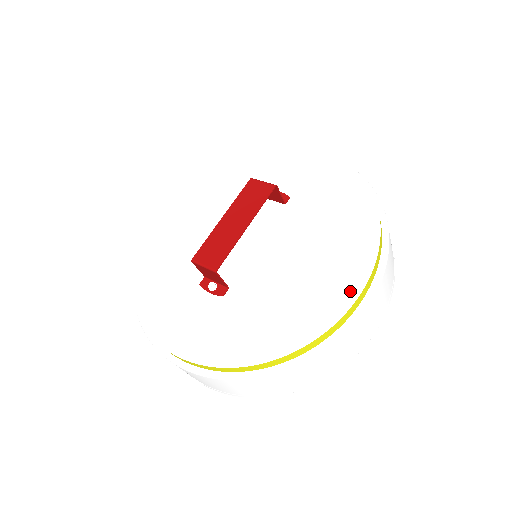
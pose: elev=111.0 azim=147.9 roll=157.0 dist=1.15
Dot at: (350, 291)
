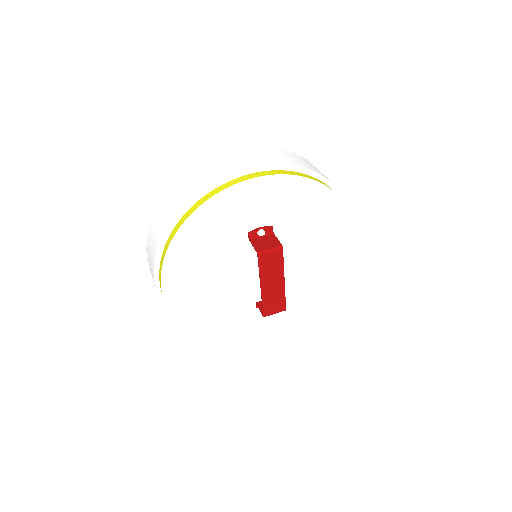
Dot at: (348, 250)
